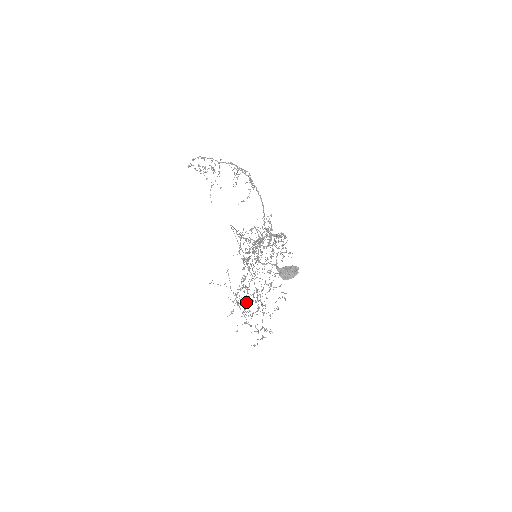
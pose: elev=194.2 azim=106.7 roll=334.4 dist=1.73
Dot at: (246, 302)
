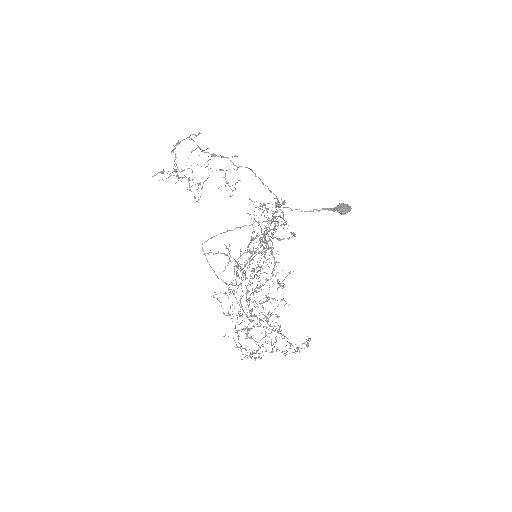
Dot at: (236, 345)
